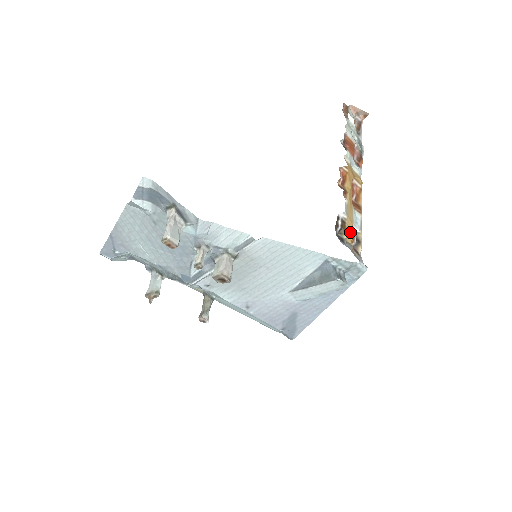
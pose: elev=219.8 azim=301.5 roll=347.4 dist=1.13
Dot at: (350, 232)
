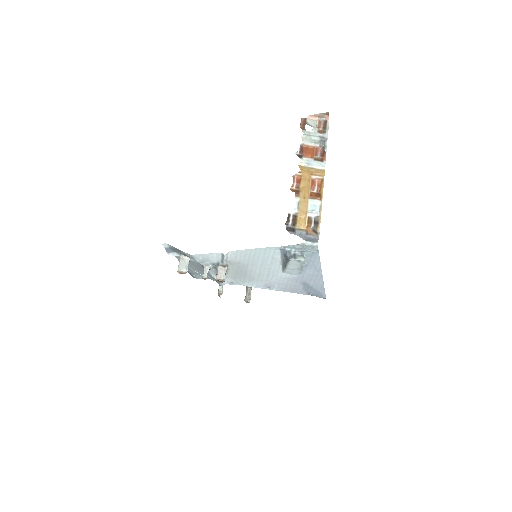
Dot at: (303, 221)
